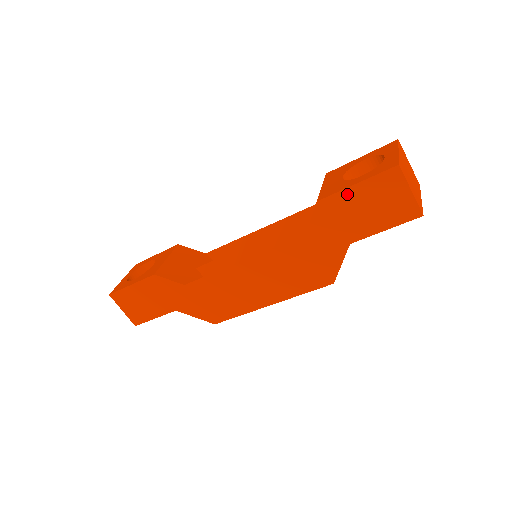
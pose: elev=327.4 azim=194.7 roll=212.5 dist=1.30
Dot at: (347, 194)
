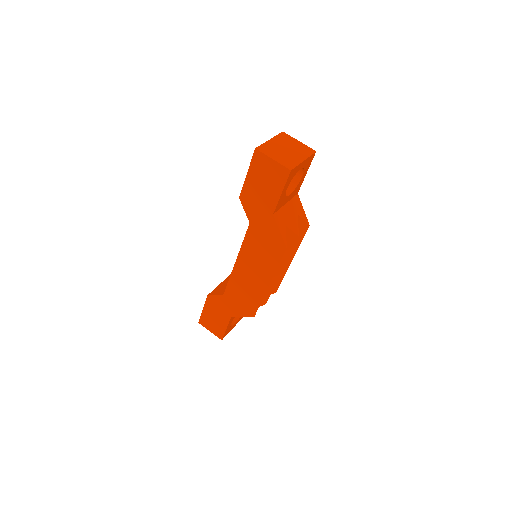
Dot at: (248, 183)
